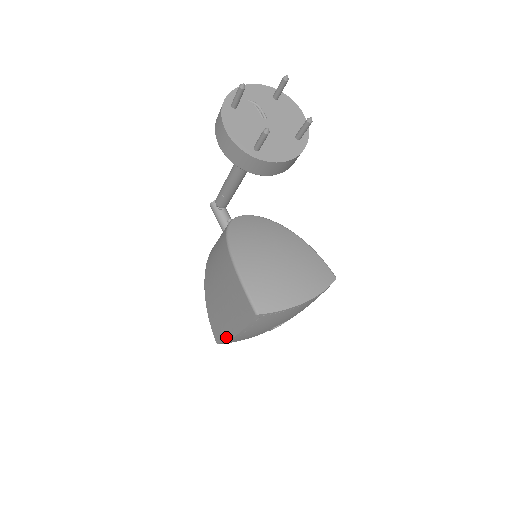
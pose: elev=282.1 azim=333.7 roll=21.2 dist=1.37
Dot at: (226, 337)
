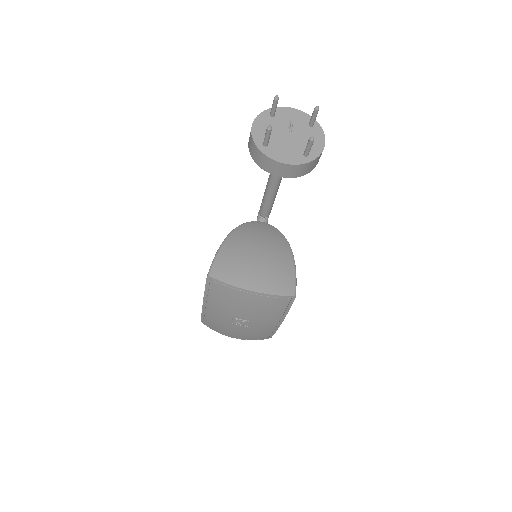
Dot at: occluded
